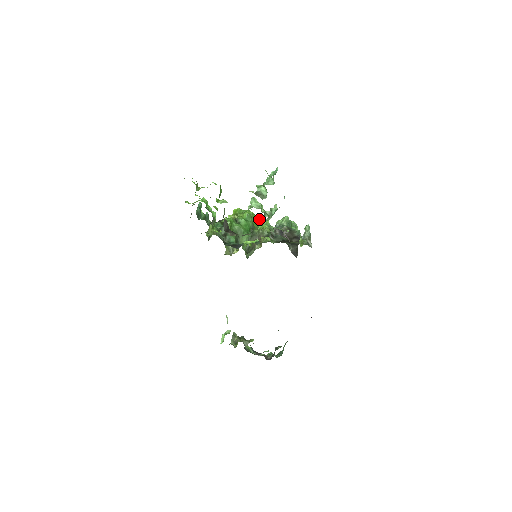
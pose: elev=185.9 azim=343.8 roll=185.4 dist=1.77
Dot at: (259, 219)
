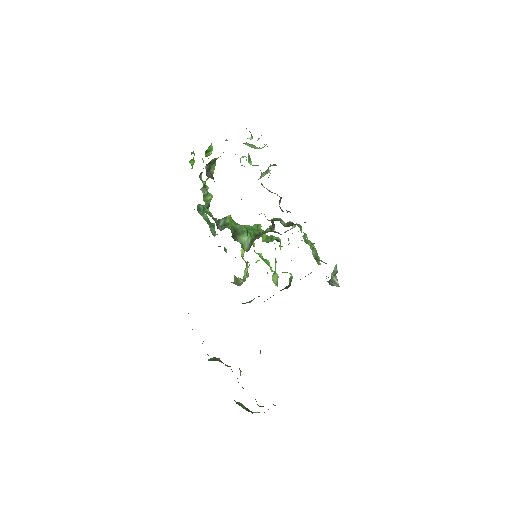
Dot at: (270, 236)
